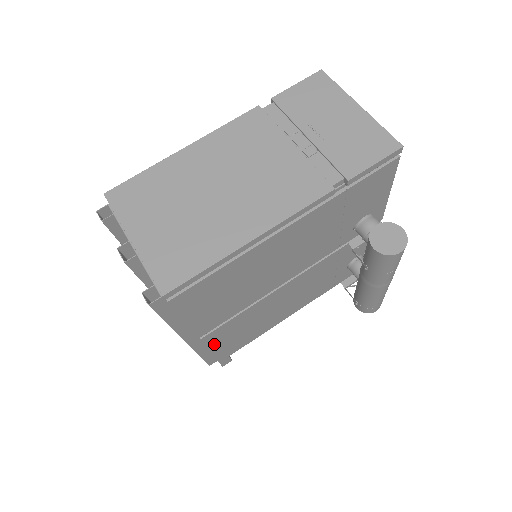
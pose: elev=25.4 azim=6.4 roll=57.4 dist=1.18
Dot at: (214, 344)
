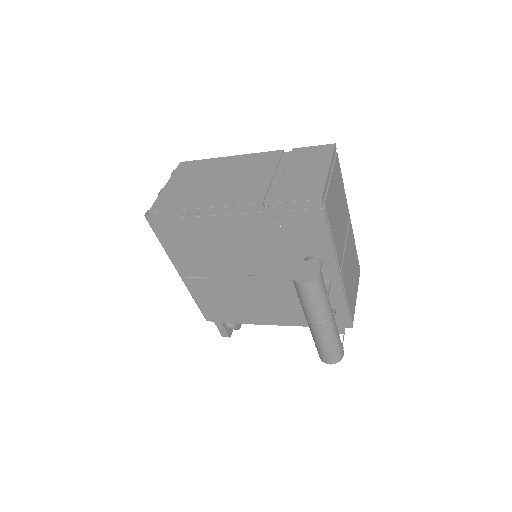
Dot at: (200, 294)
